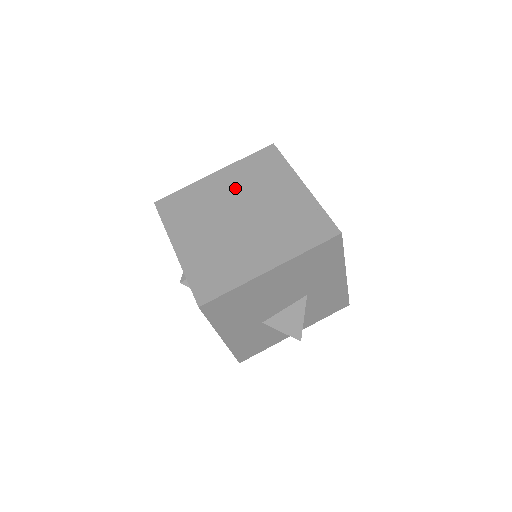
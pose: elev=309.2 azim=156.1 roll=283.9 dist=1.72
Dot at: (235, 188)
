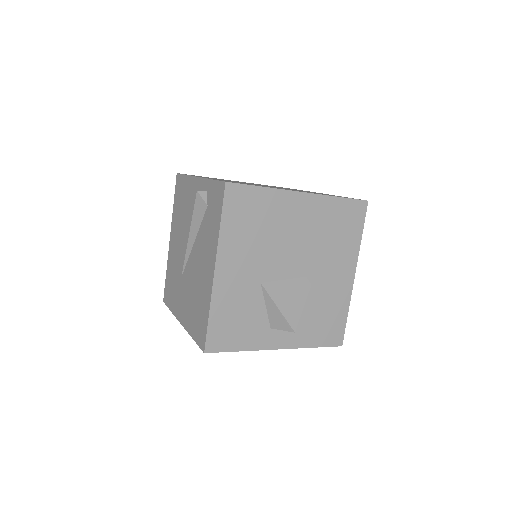
Dot at: occluded
